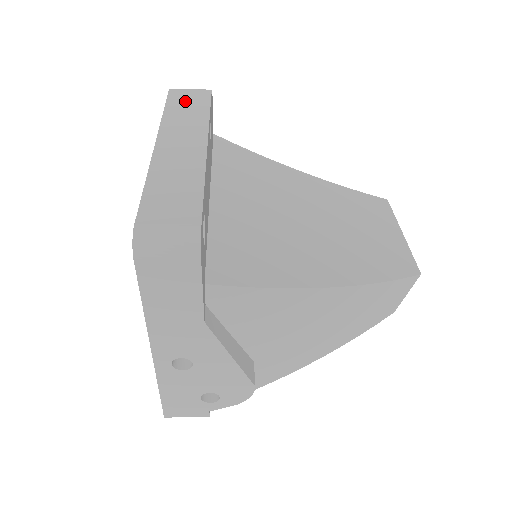
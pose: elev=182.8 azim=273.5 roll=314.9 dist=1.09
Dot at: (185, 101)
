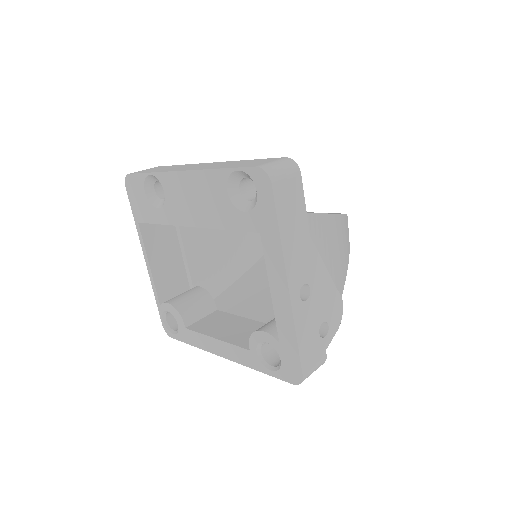
Dot at: occluded
